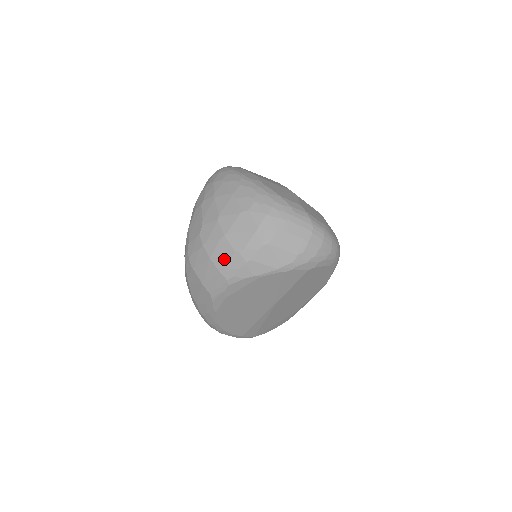
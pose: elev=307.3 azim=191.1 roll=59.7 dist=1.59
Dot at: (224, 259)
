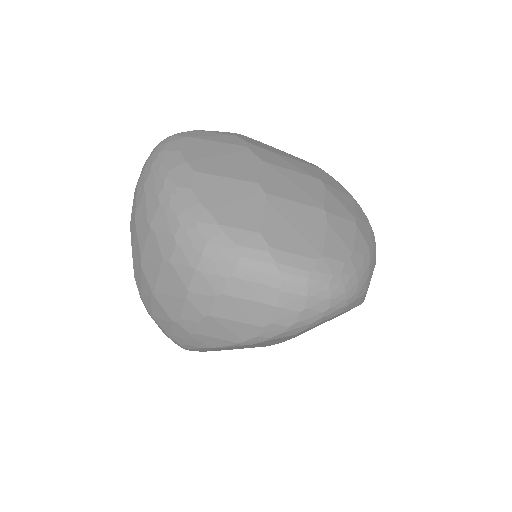
Dot at: (165, 324)
